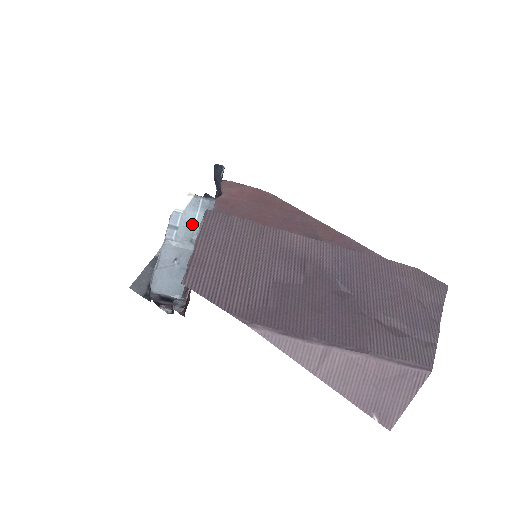
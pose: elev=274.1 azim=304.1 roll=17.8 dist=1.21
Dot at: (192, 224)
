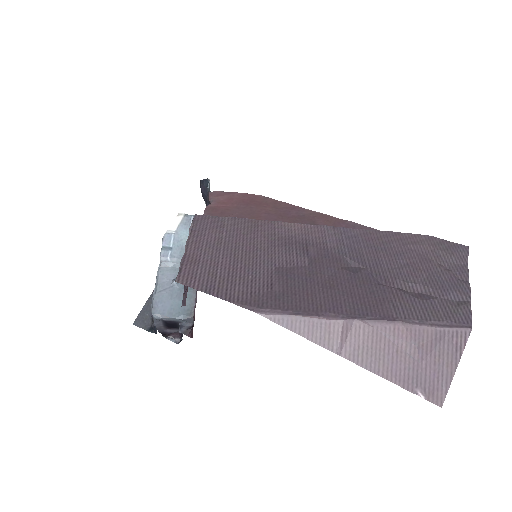
Dot at: occluded
